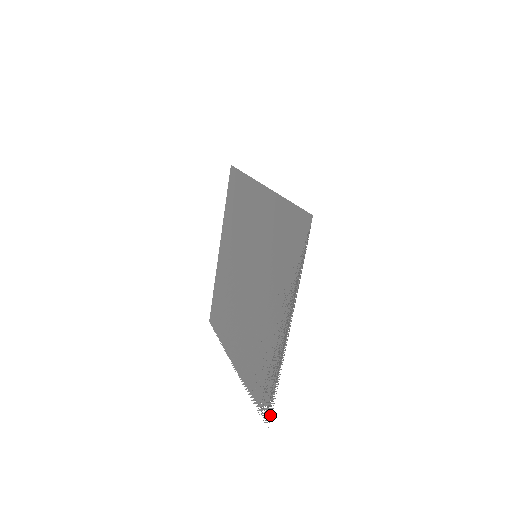
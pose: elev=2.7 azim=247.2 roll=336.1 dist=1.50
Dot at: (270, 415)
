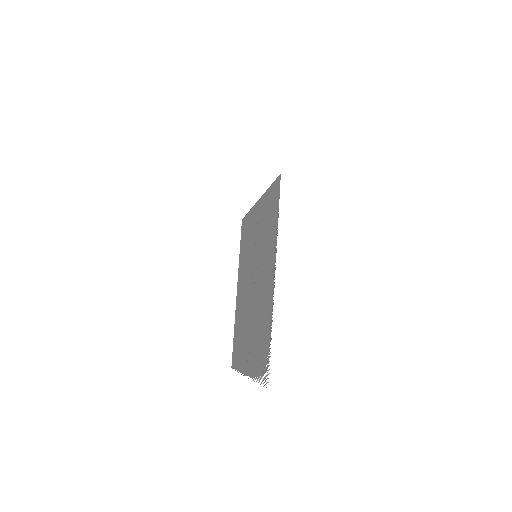
Dot at: (268, 370)
